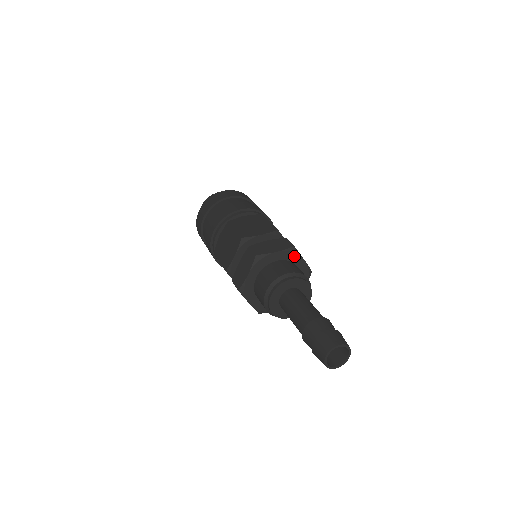
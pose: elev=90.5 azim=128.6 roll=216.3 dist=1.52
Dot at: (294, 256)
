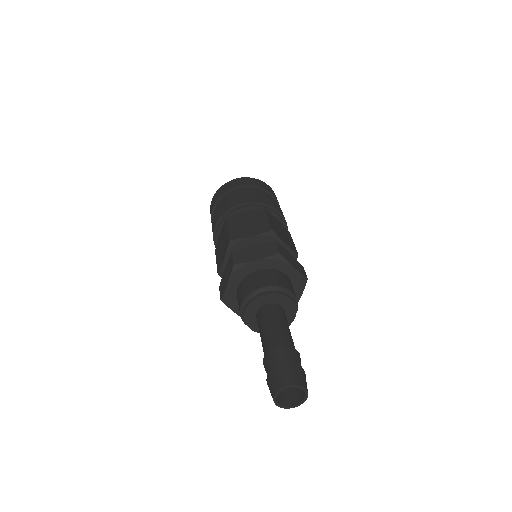
Dot at: (299, 286)
